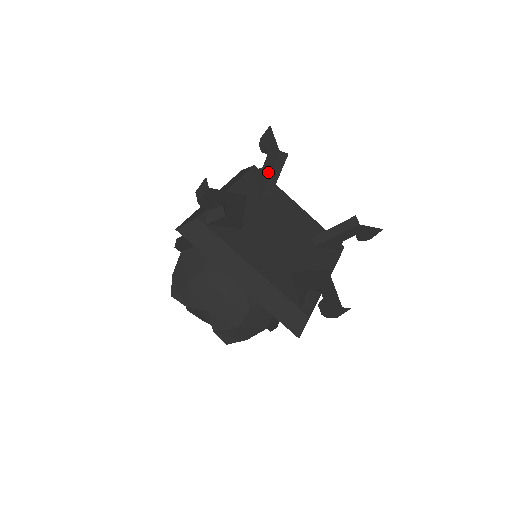
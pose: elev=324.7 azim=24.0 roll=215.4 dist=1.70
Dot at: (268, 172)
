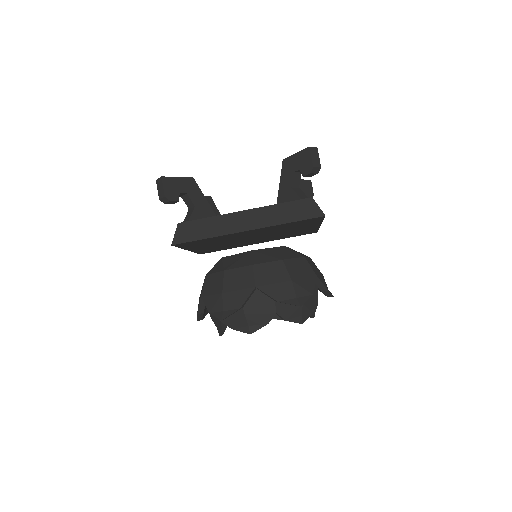
Dot at: occluded
